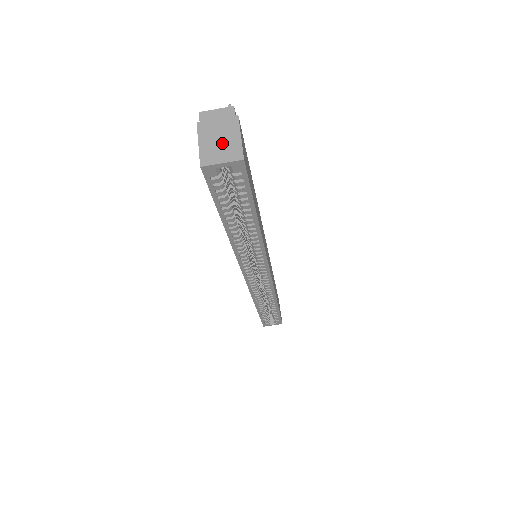
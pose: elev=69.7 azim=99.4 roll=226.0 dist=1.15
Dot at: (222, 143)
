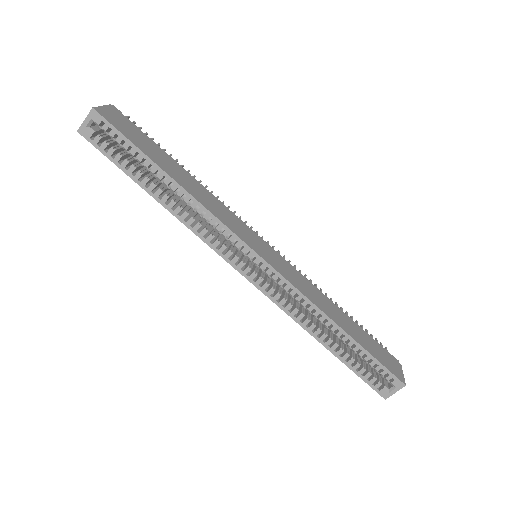
Dot at: occluded
